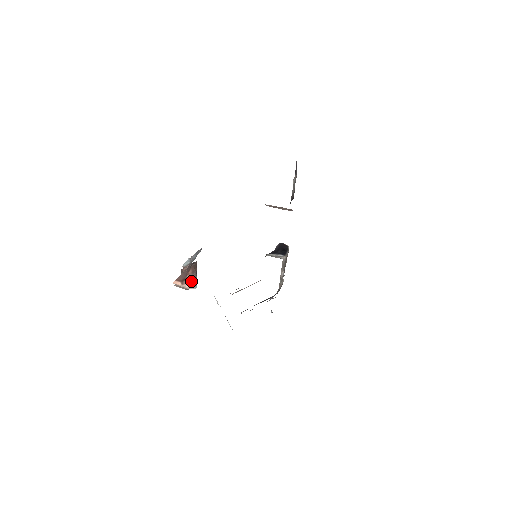
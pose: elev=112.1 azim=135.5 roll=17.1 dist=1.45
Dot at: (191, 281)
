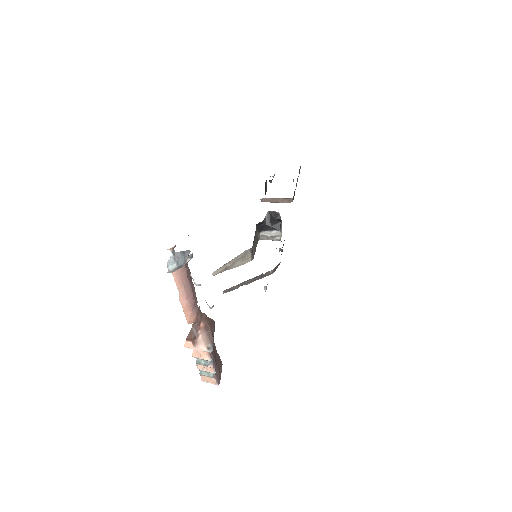
Dot at: (204, 340)
